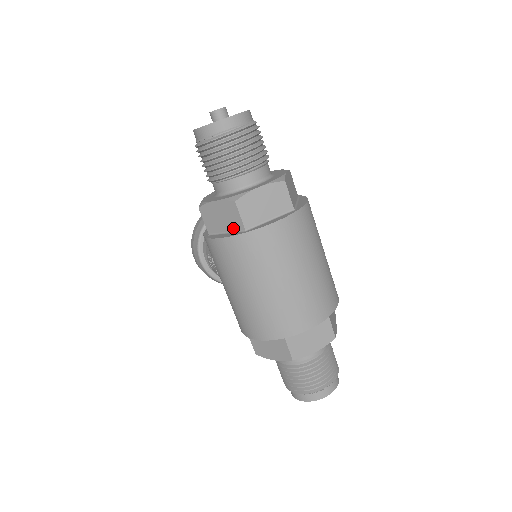
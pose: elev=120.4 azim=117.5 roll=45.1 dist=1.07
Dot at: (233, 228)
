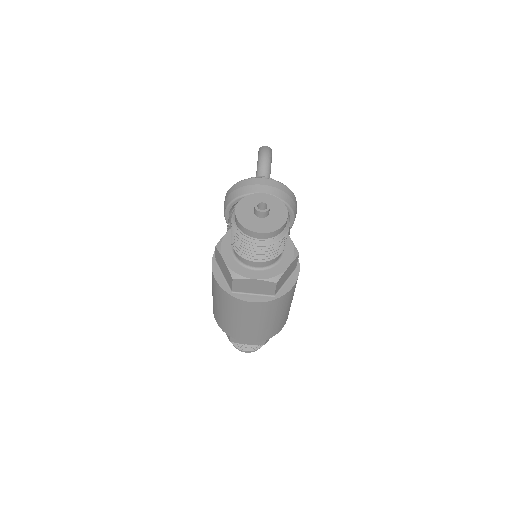
Dot at: (227, 281)
